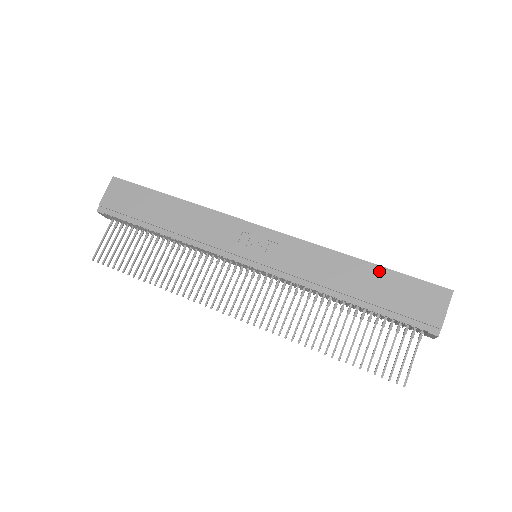
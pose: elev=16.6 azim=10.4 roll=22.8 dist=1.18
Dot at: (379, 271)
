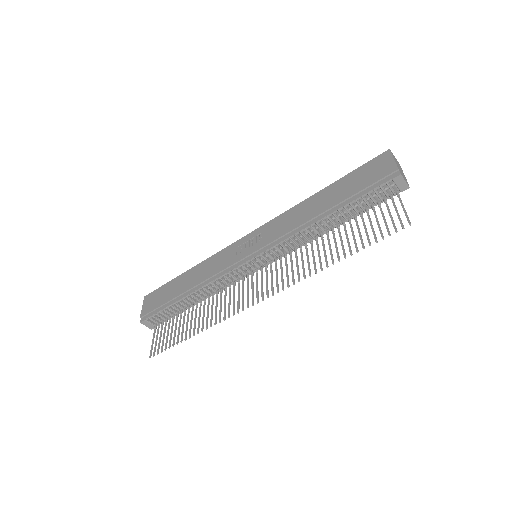
Dot at: (335, 185)
